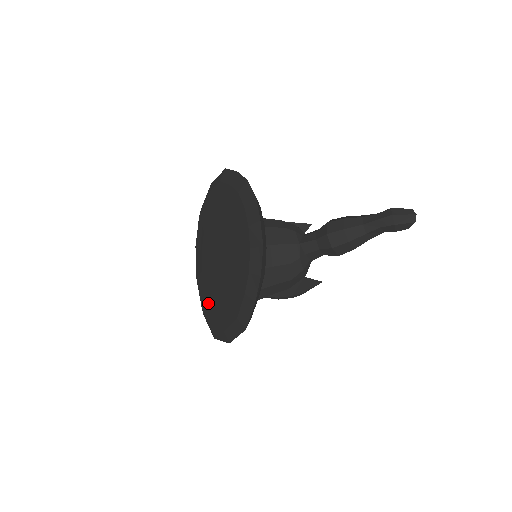
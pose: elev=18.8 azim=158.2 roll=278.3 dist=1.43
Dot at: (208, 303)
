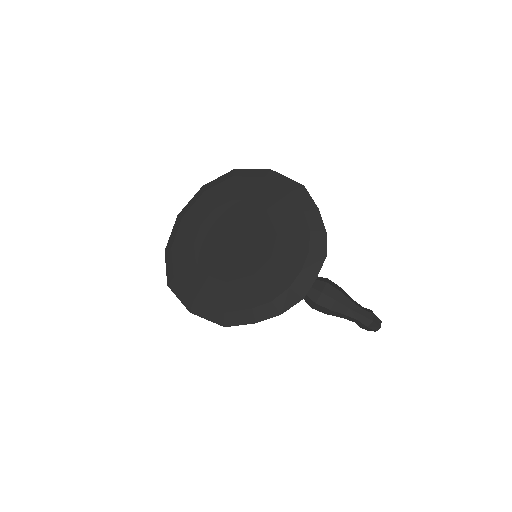
Dot at: (188, 258)
